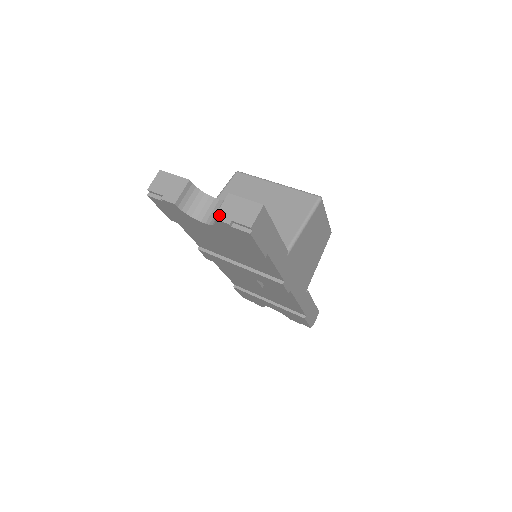
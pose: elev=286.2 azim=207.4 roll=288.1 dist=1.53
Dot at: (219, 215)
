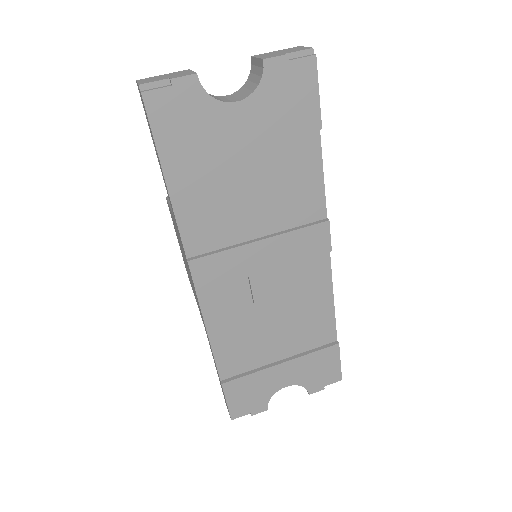
Dot at: (265, 57)
